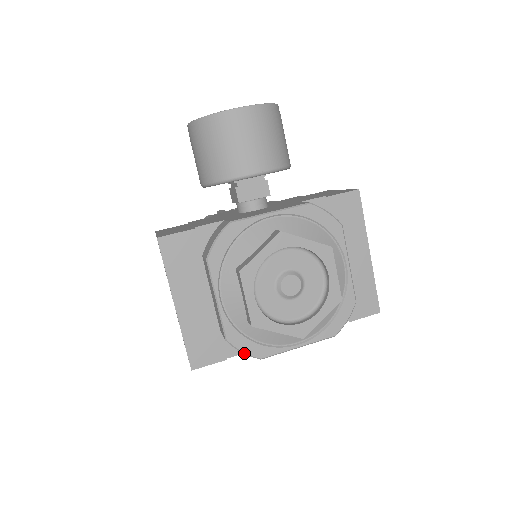
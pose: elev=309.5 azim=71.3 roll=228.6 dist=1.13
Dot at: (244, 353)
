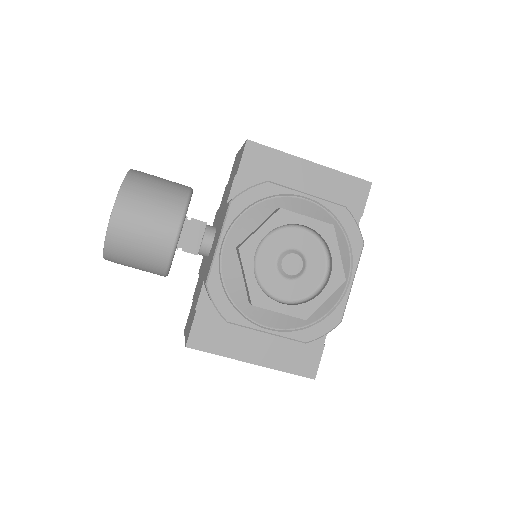
Dot at: occluded
